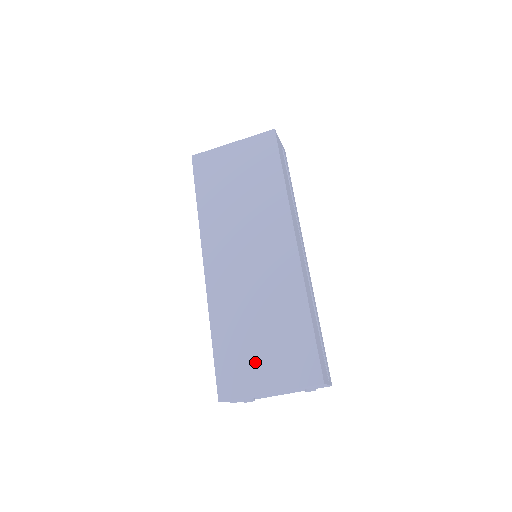
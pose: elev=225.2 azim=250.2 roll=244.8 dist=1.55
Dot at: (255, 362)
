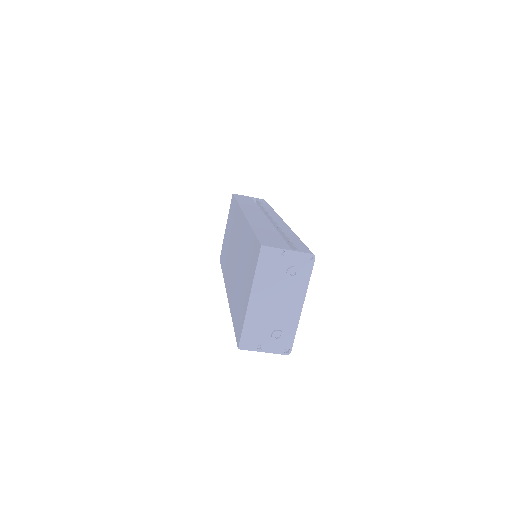
Dot at: (243, 296)
